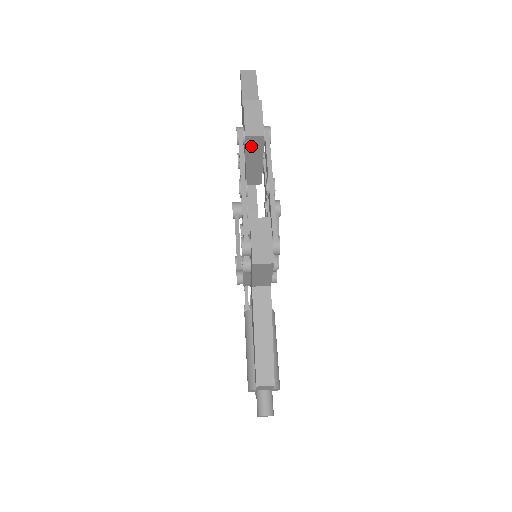
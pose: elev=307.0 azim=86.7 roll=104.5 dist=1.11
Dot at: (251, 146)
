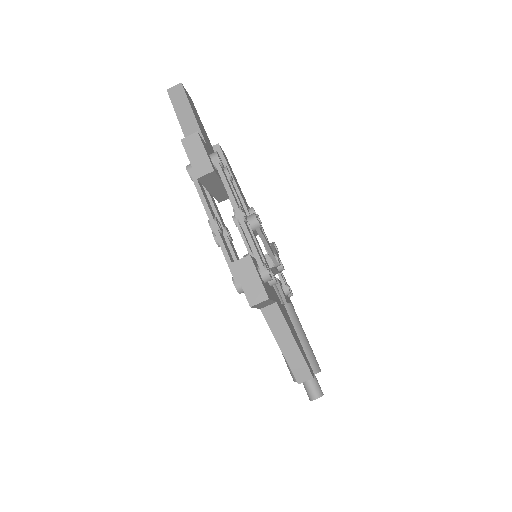
Dot at: (207, 181)
